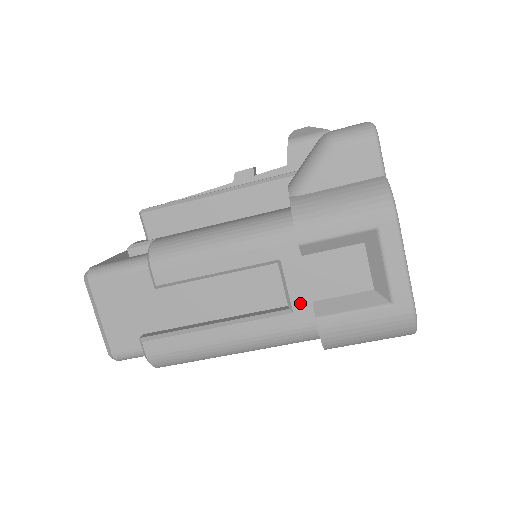
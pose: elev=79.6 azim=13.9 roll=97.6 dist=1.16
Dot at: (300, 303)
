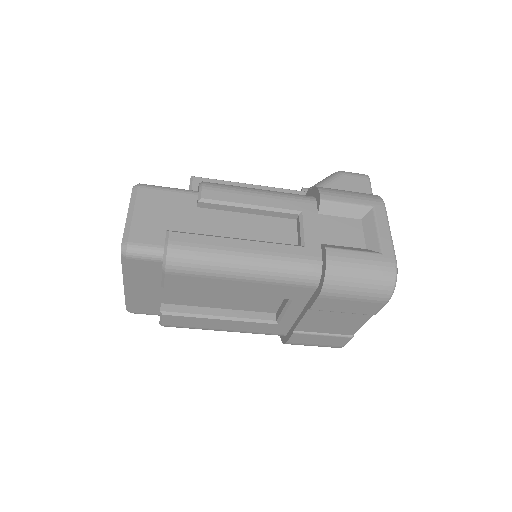
Dot at: (311, 242)
